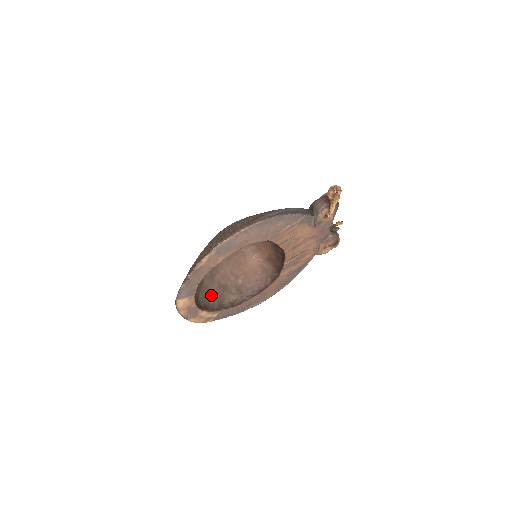
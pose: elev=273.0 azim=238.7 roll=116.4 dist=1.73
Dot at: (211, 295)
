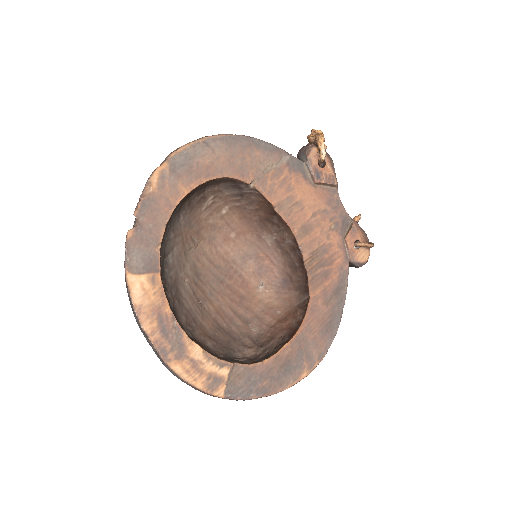
Dot at: (205, 335)
